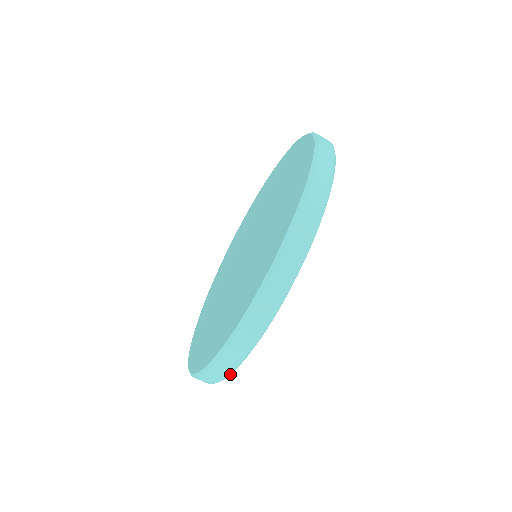
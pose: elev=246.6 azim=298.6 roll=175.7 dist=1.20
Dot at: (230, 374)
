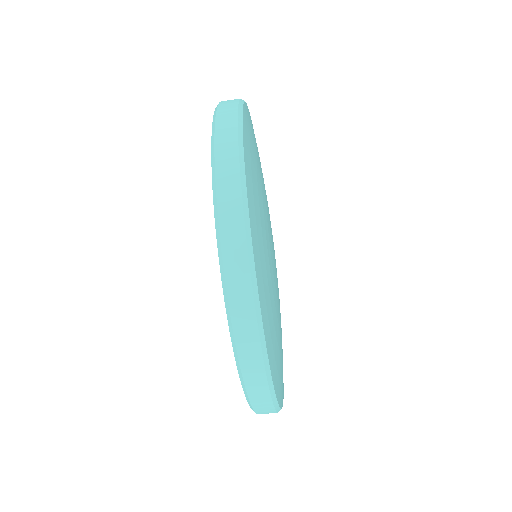
Dot at: (256, 287)
